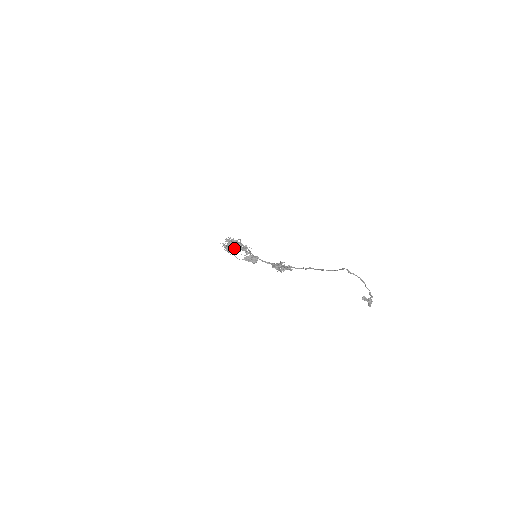
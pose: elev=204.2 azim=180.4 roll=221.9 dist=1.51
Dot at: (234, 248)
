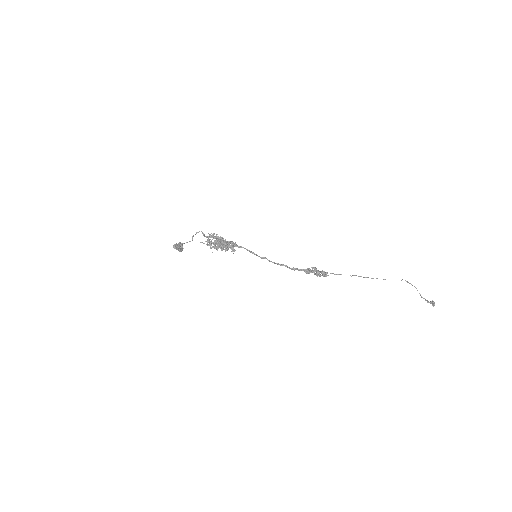
Dot at: (227, 246)
